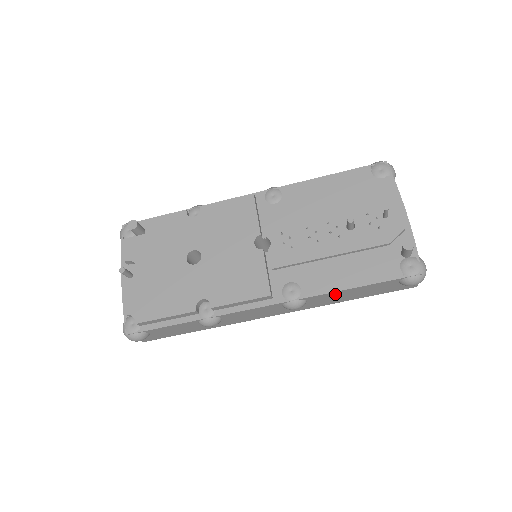
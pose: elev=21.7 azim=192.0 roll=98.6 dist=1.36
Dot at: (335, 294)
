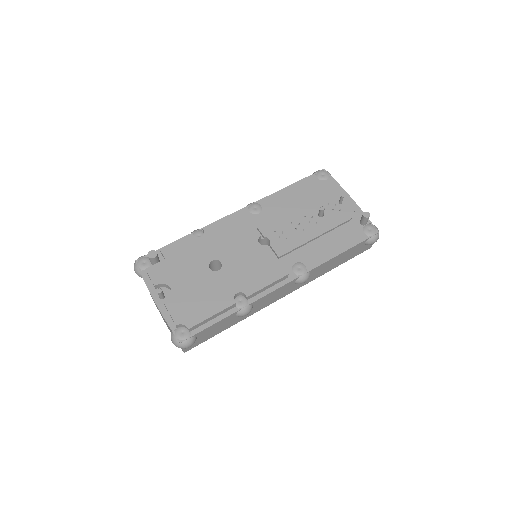
Dot at: (328, 263)
